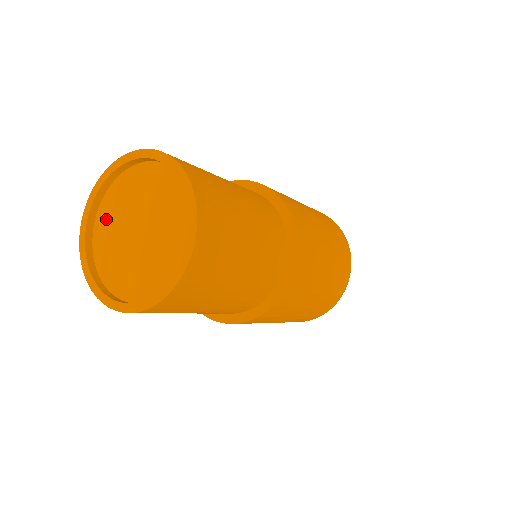
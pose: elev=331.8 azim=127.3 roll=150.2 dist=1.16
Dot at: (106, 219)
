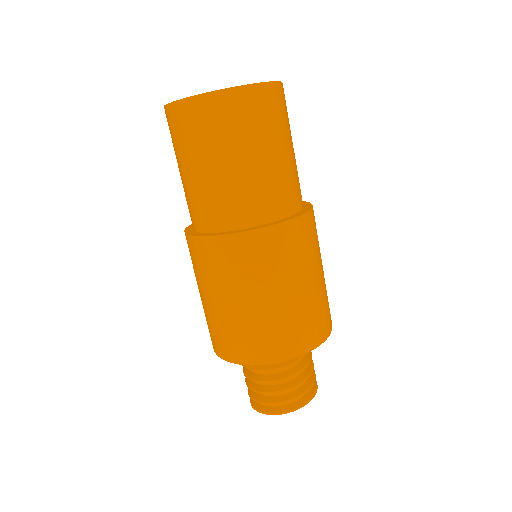
Dot at: occluded
